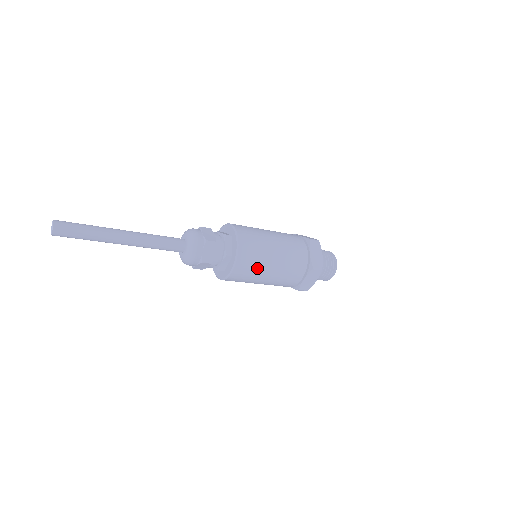
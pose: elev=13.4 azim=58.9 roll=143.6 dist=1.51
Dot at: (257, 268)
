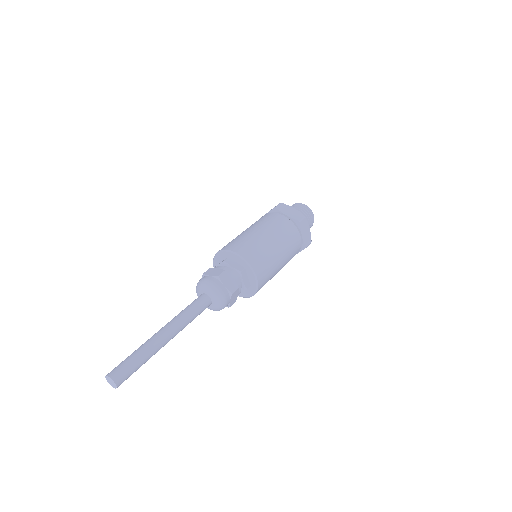
Dot at: occluded
